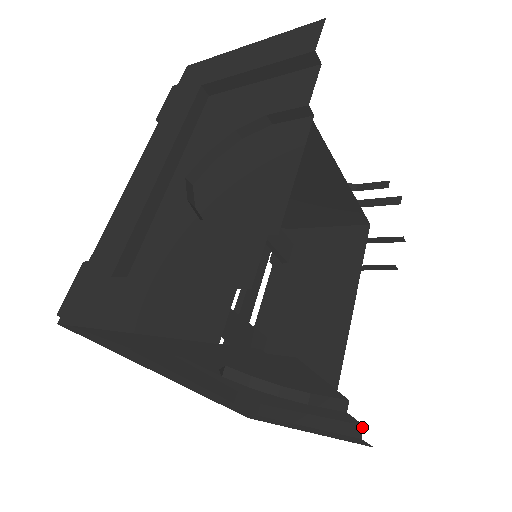
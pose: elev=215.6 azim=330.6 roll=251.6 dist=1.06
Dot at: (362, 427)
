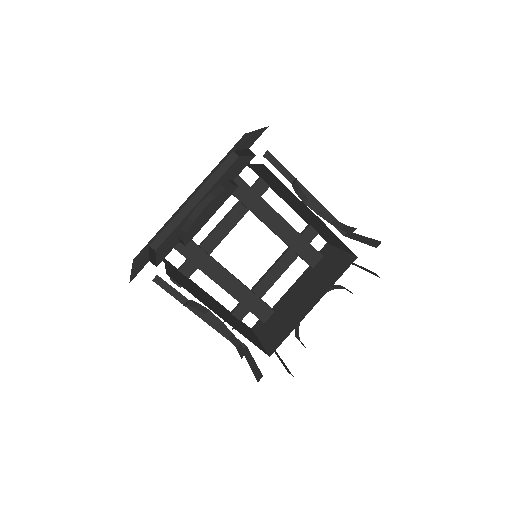
Dot at: occluded
